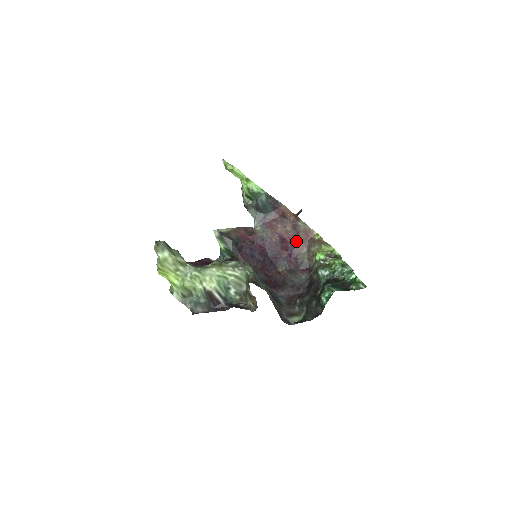
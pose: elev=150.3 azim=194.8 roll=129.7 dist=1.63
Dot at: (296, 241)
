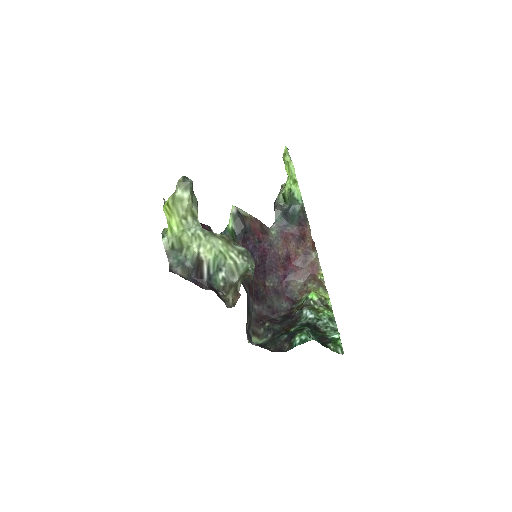
Dot at: (299, 267)
